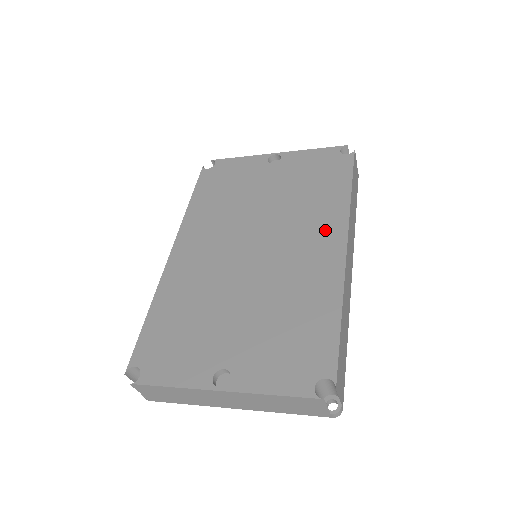
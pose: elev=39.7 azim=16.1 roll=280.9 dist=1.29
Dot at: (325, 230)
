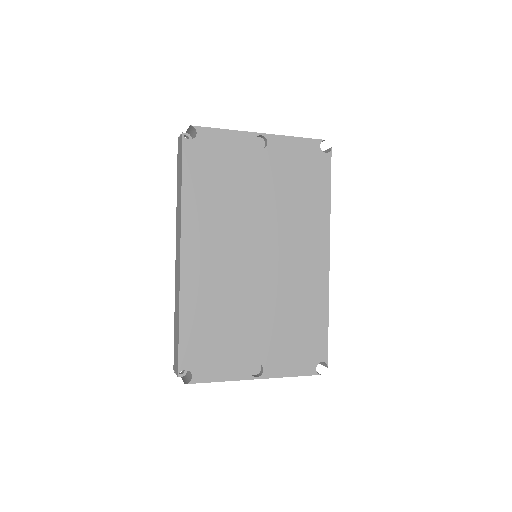
Dot at: (314, 241)
